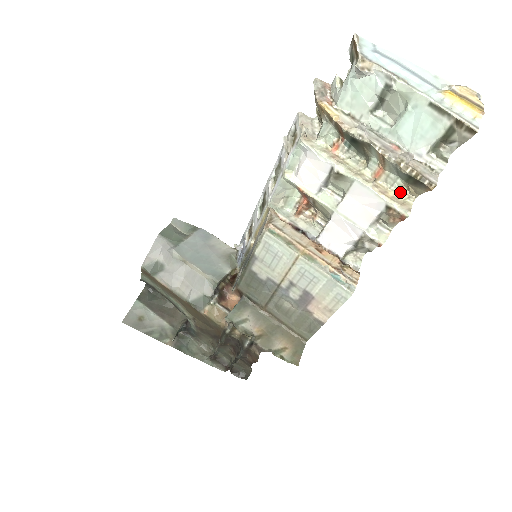
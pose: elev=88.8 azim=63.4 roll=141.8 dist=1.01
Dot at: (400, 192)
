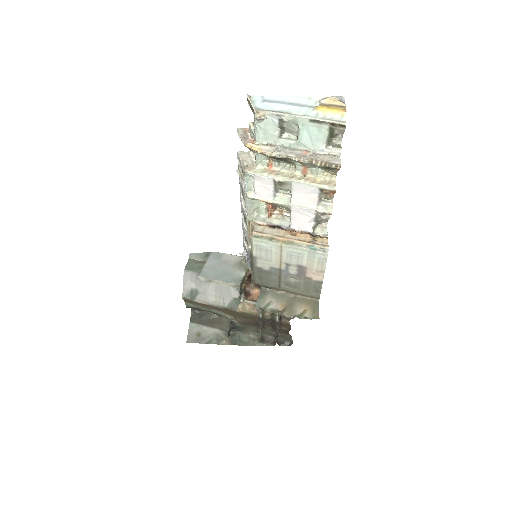
Dot at: (324, 176)
